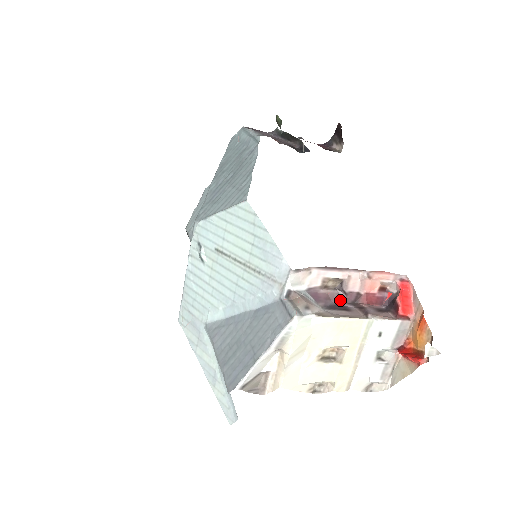
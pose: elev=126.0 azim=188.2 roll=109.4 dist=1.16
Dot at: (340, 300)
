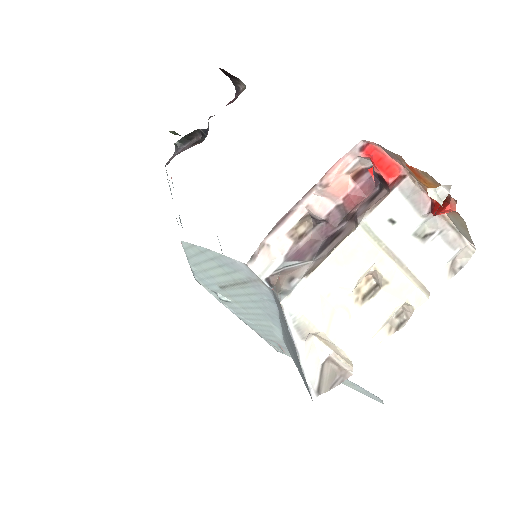
Dot at: (327, 231)
